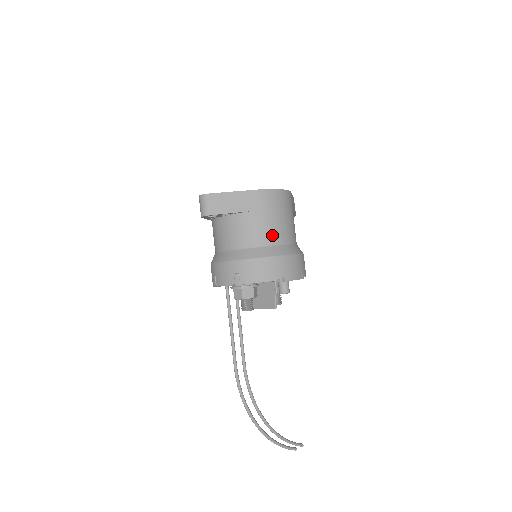
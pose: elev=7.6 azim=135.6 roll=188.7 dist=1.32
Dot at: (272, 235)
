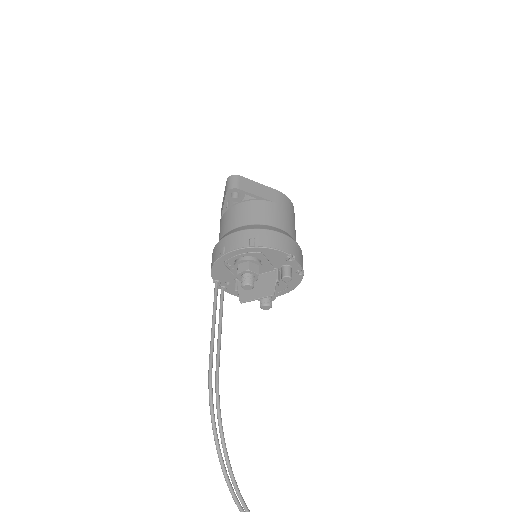
Dot at: (285, 224)
